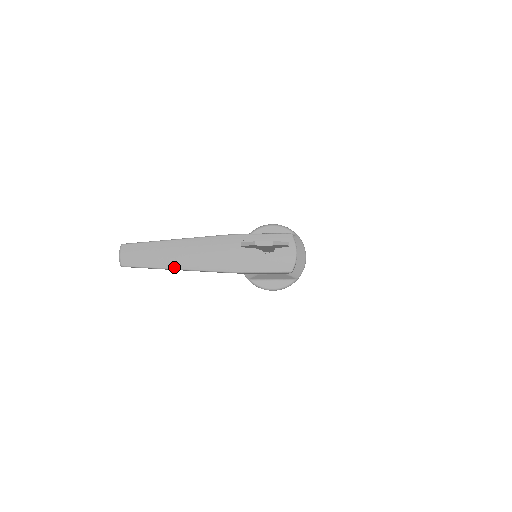
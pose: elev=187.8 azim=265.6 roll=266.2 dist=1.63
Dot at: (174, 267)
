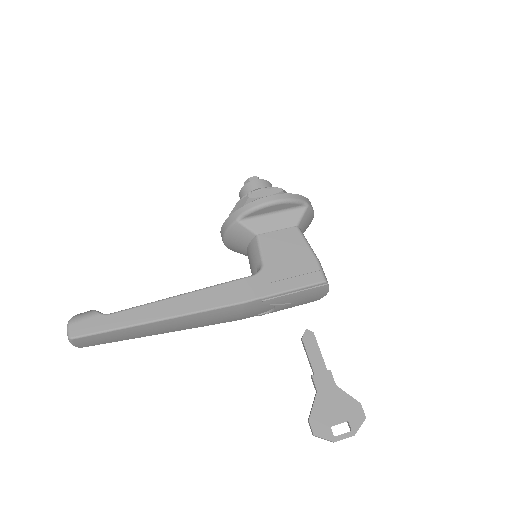
Dot at: (163, 333)
